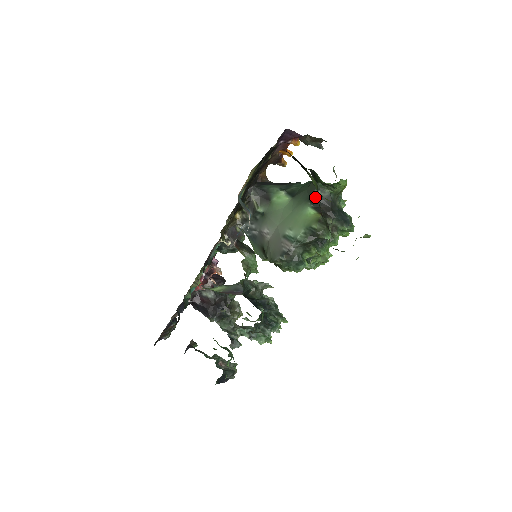
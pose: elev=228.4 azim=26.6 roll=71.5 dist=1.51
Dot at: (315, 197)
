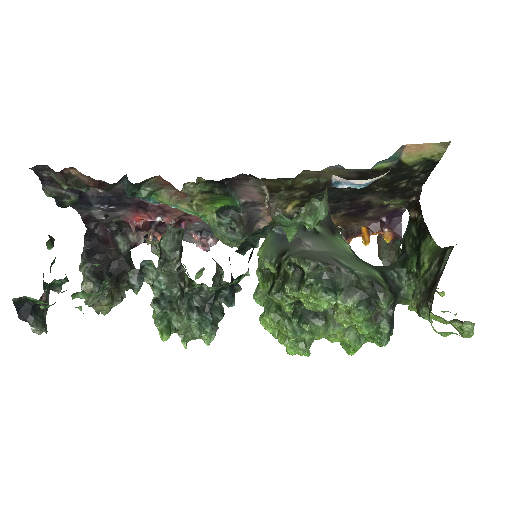
Dot at: (388, 274)
